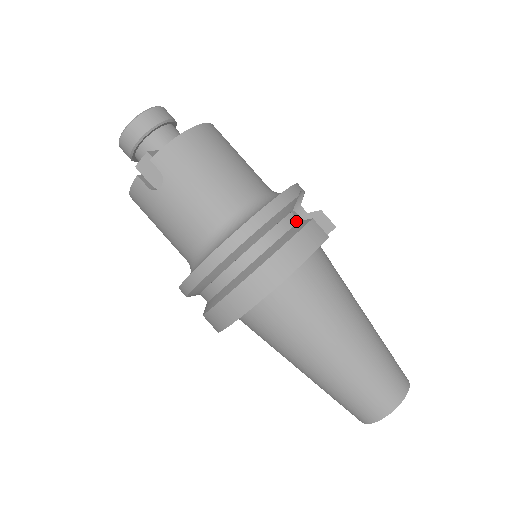
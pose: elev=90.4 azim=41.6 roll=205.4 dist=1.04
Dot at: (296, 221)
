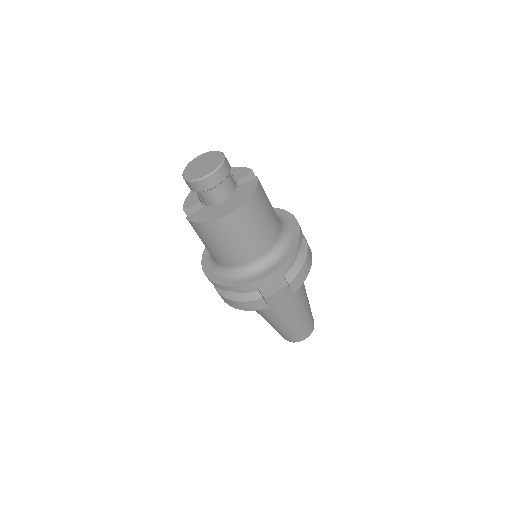
Dot at: (257, 289)
